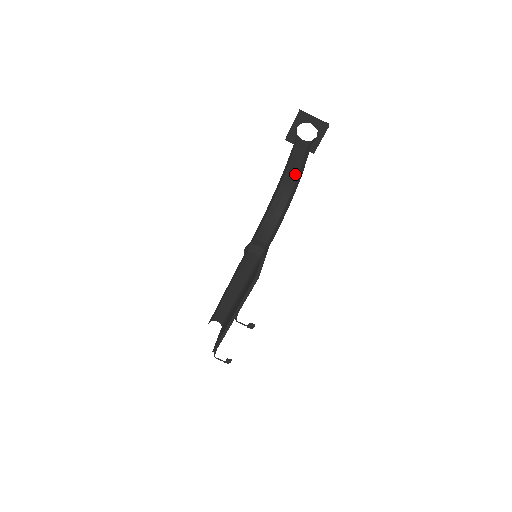
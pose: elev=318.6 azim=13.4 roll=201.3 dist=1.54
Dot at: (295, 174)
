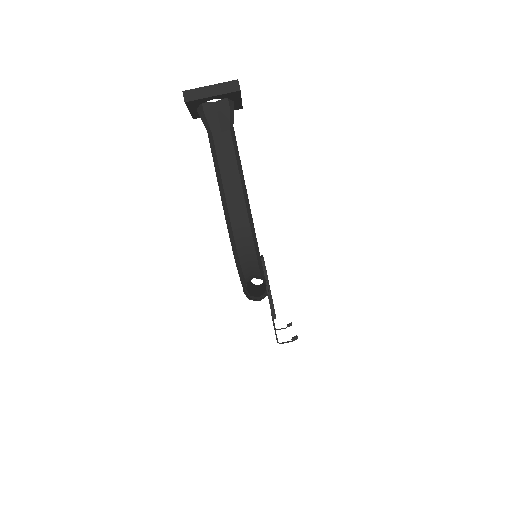
Dot at: (243, 212)
